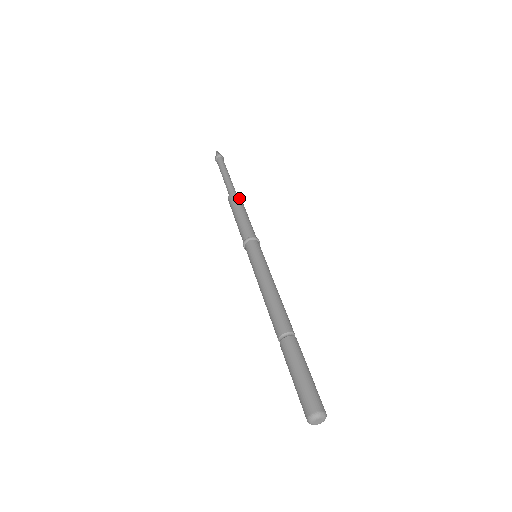
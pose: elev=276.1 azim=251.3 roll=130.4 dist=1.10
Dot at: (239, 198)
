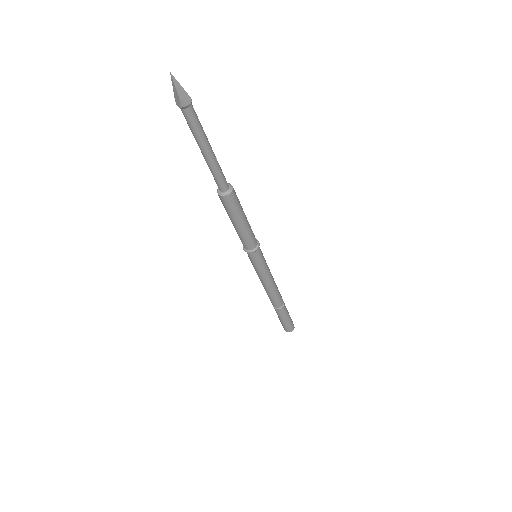
Dot at: (234, 201)
